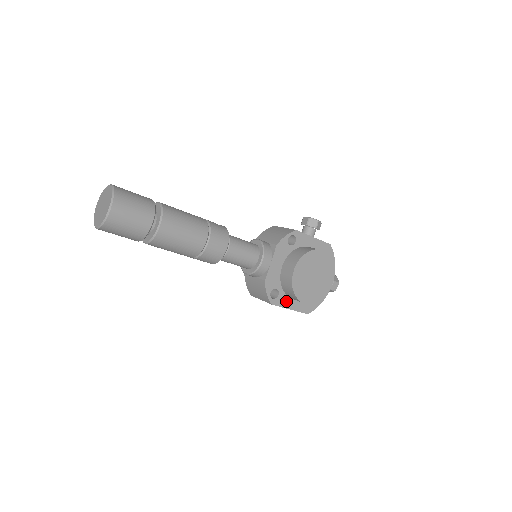
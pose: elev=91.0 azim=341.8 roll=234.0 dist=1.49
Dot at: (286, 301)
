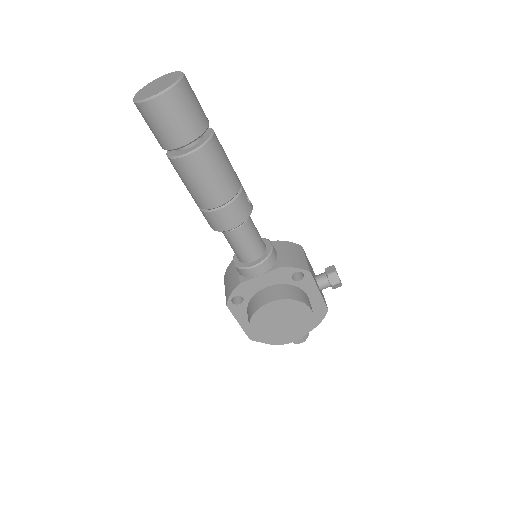
Dot at: (242, 314)
